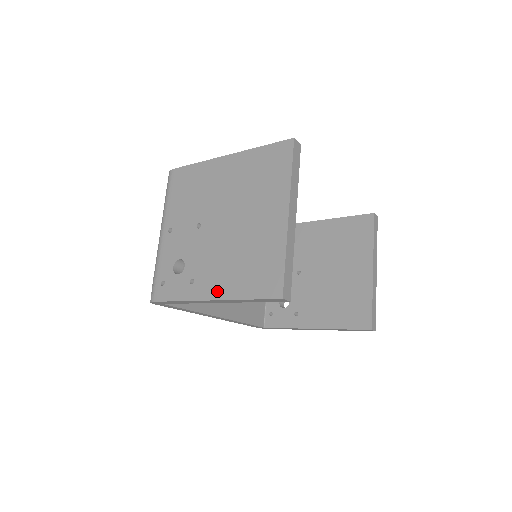
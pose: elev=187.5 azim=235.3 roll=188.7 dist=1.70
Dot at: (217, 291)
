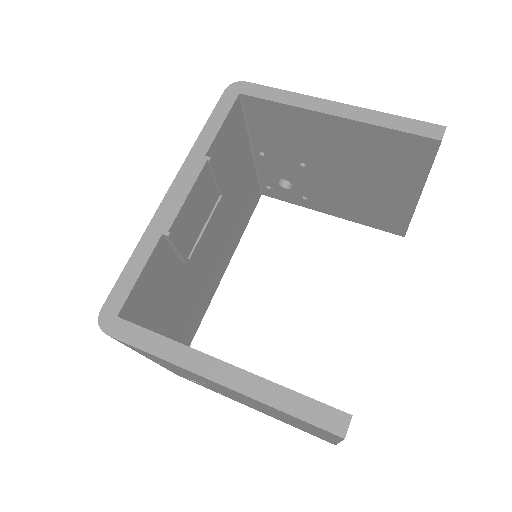
Dot at: (257, 410)
